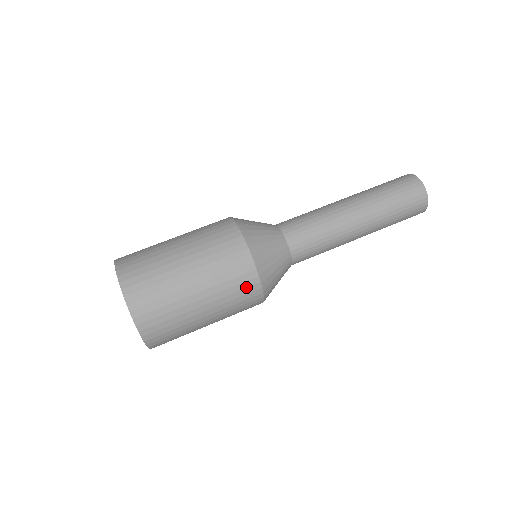
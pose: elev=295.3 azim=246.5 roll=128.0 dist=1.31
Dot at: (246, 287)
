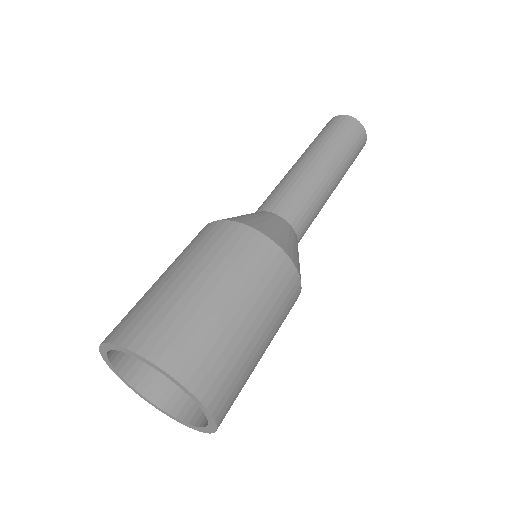
Dot at: (292, 301)
